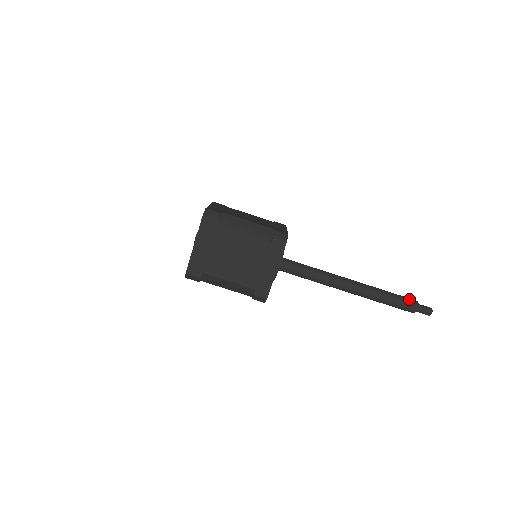
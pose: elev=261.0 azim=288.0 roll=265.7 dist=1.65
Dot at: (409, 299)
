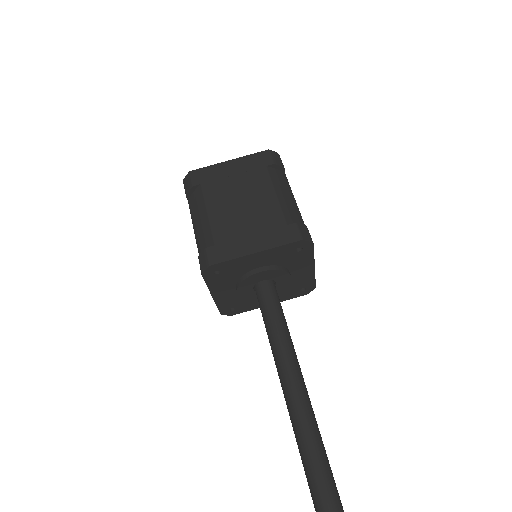
Dot at: out of frame
